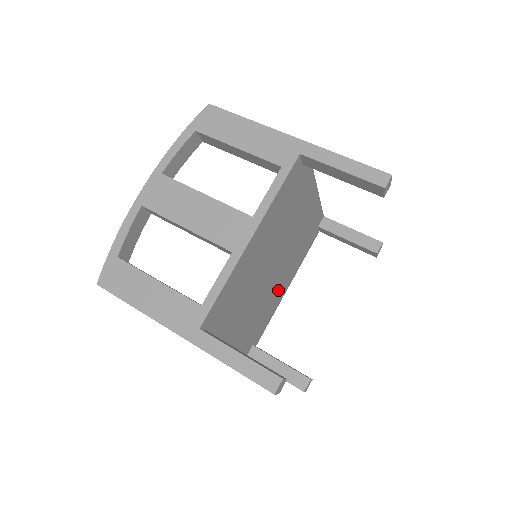
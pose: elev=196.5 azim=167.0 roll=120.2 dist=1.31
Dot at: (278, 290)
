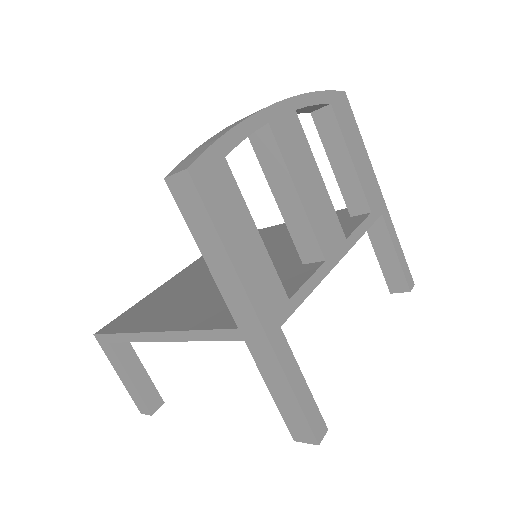
Dot at: occluded
